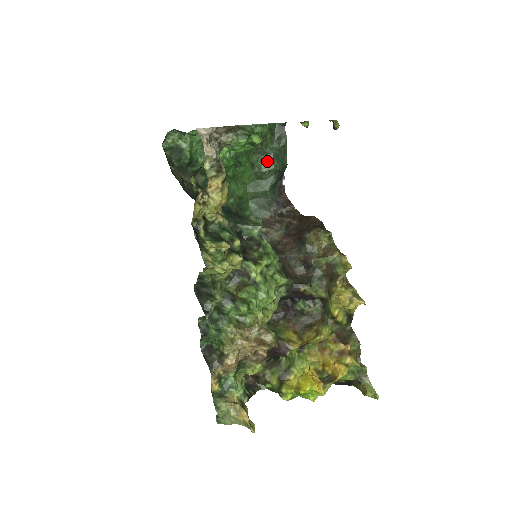
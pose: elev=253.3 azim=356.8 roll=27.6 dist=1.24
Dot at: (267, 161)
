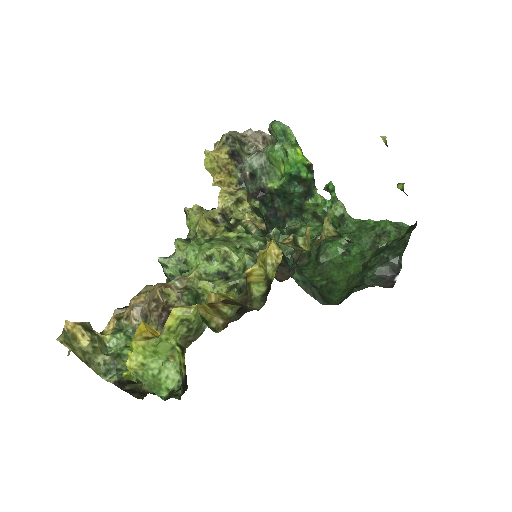
Dot at: (379, 252)
